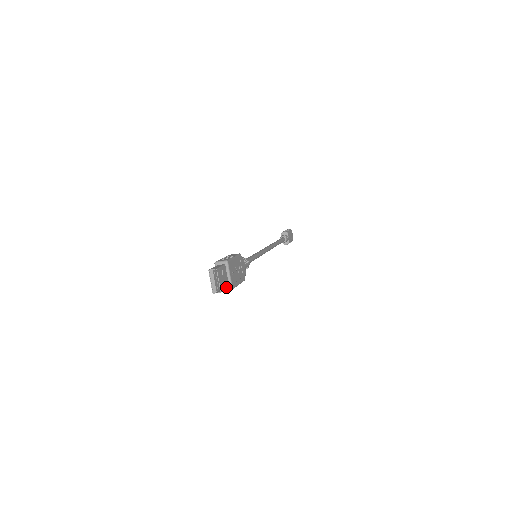
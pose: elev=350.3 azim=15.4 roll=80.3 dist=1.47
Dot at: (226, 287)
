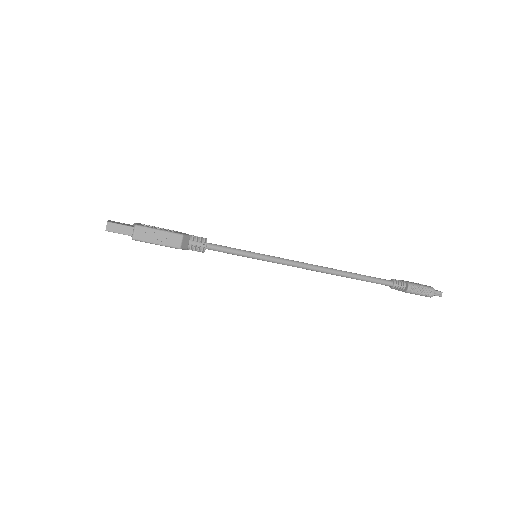
Dot at: (125, 226)
